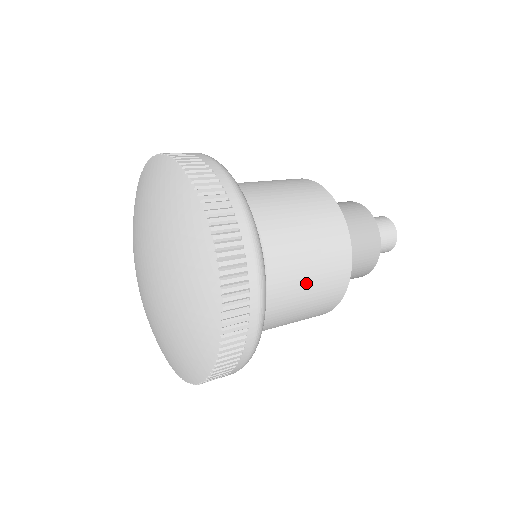
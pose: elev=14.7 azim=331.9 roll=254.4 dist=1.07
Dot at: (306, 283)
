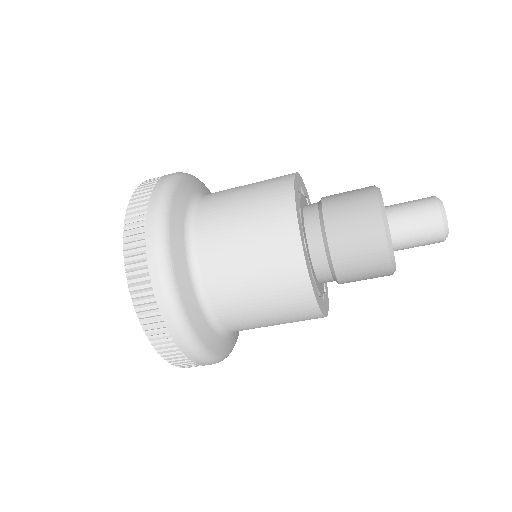
Dot at: (255, 299)
